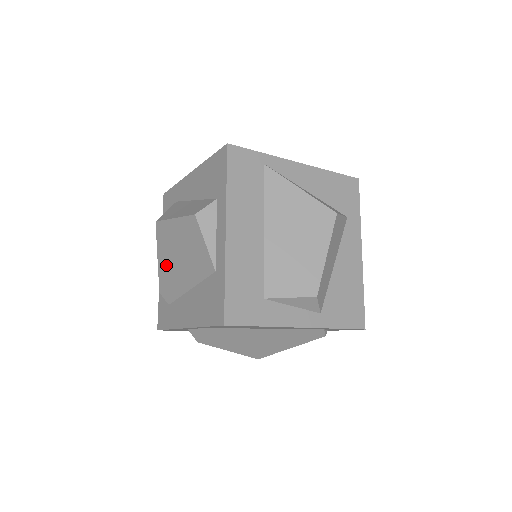
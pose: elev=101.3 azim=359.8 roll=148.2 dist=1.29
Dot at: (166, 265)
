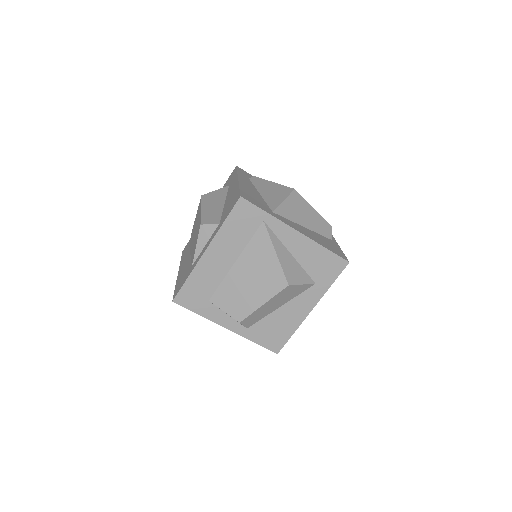
Dot at: occluded
